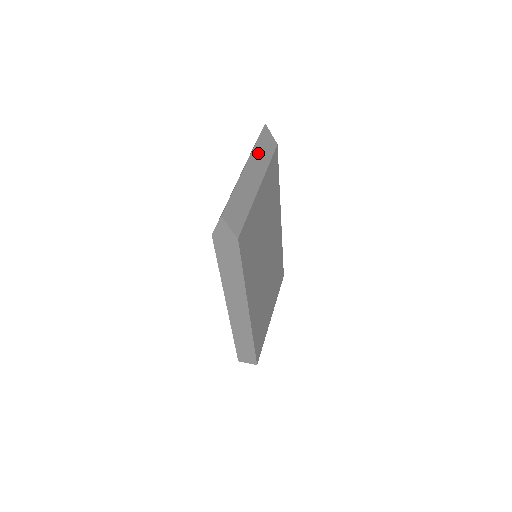
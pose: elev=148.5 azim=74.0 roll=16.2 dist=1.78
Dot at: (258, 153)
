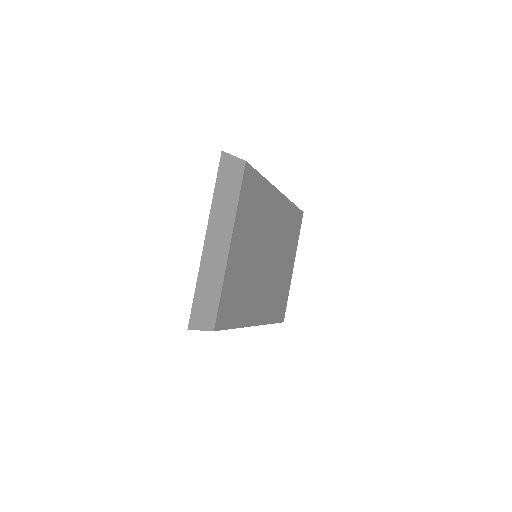
Dot at: (219, 205)
